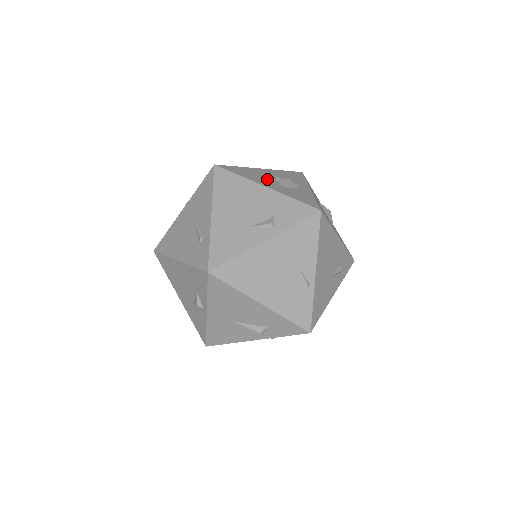
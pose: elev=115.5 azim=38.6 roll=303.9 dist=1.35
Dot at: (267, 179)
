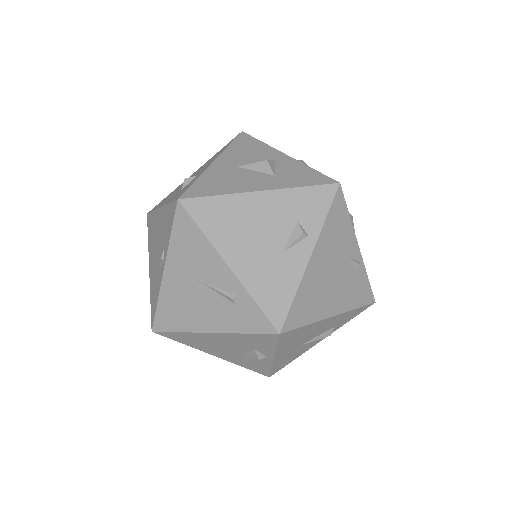
Dot at: (243, 176)
